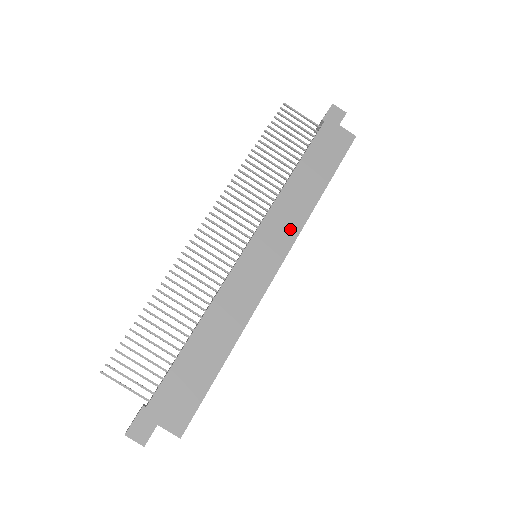
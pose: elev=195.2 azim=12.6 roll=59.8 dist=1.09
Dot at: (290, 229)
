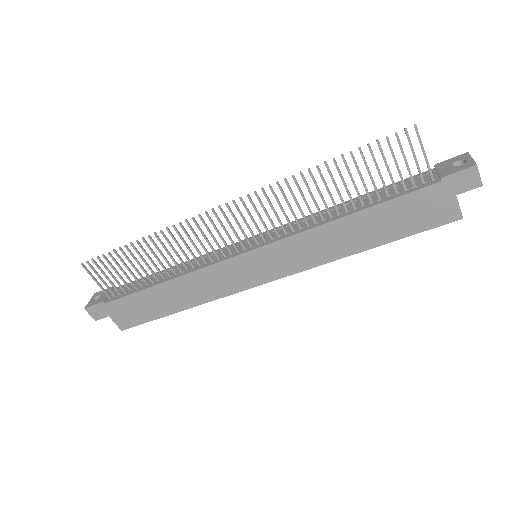
Dot at: (300, 262)
